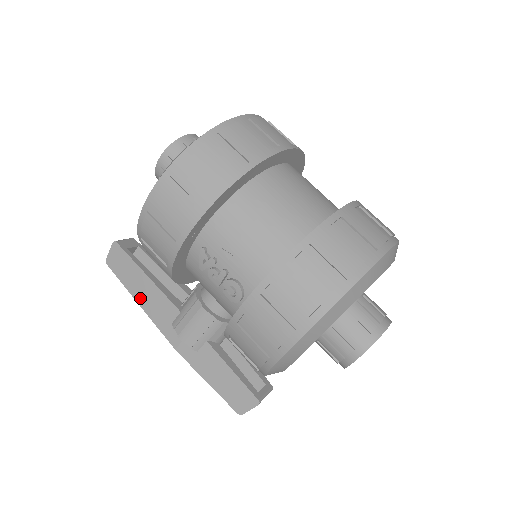
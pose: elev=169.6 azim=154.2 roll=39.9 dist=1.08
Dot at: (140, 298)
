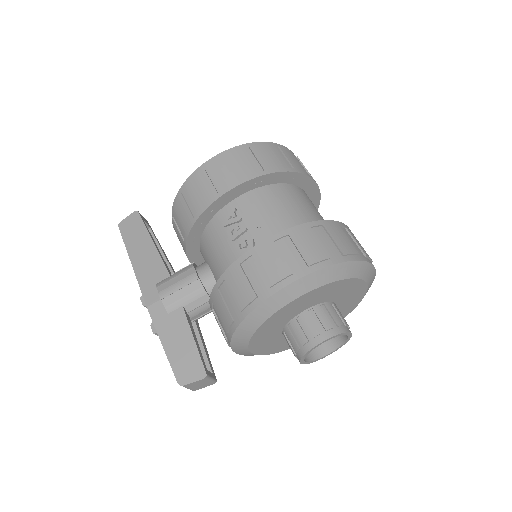
Dot at: (136, 258)
